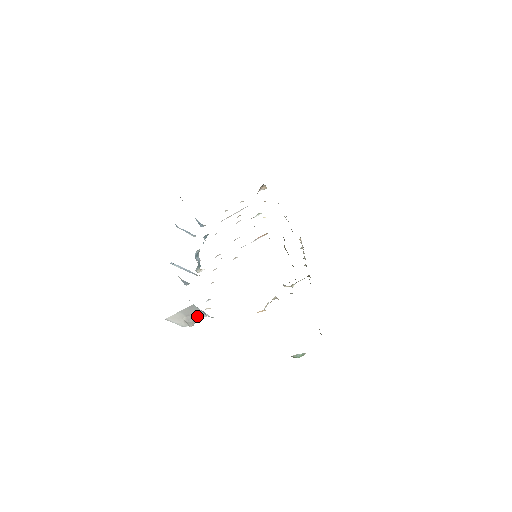
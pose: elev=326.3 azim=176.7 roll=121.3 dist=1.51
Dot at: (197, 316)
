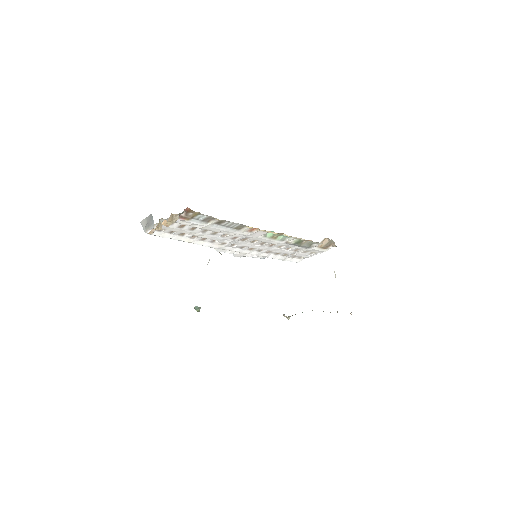
Dot at: (151, 224)
